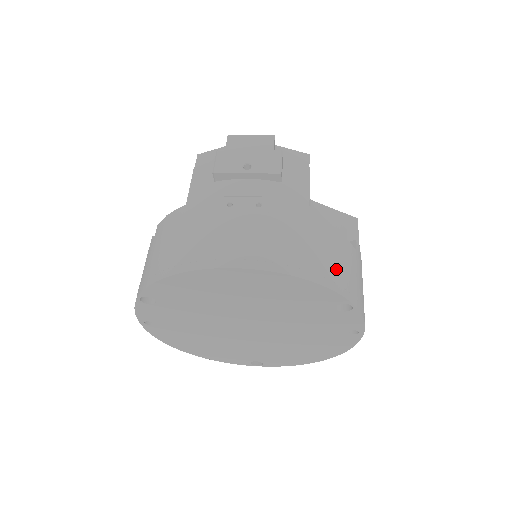
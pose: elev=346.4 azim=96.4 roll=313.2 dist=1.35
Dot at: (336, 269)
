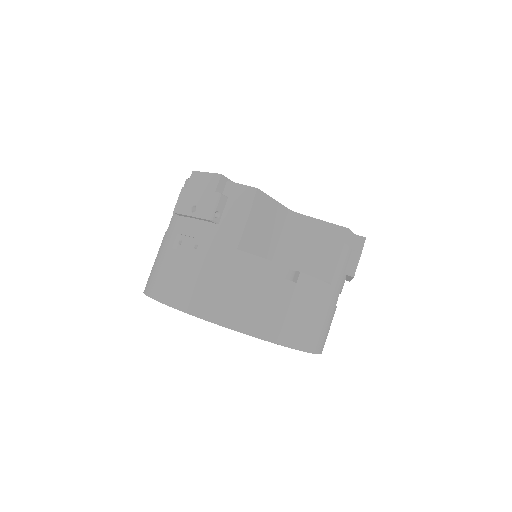
Dot at: (249, 311)
